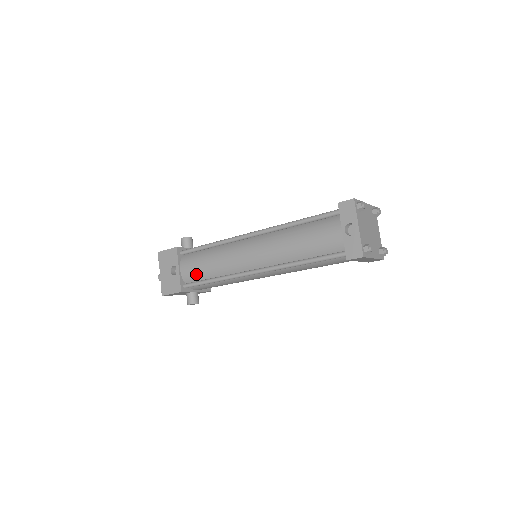
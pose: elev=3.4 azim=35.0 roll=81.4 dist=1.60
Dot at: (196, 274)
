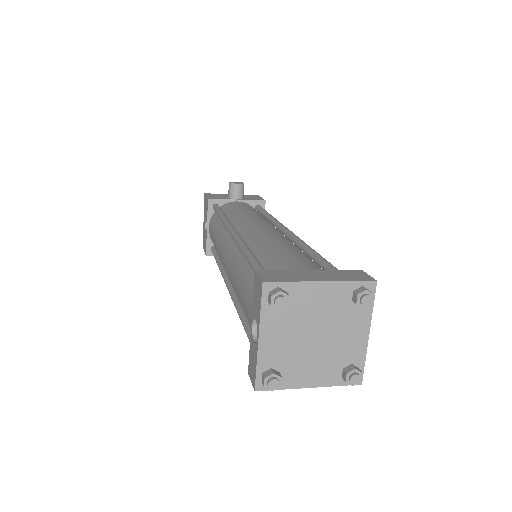
Dot at: occluded
